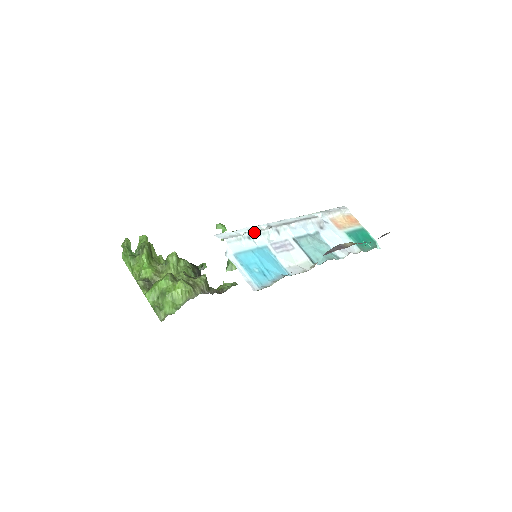
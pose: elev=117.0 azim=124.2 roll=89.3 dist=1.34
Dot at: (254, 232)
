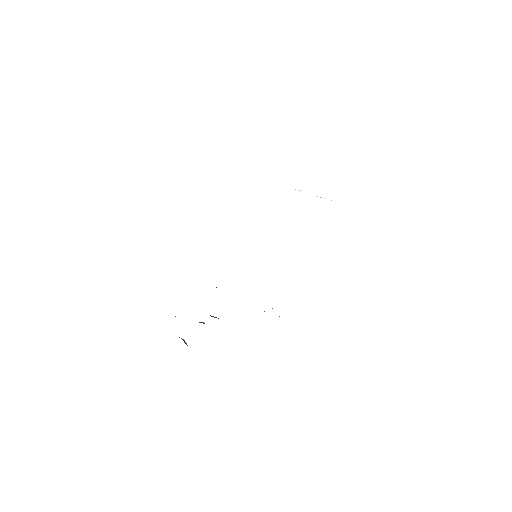
Dot at: occluded
